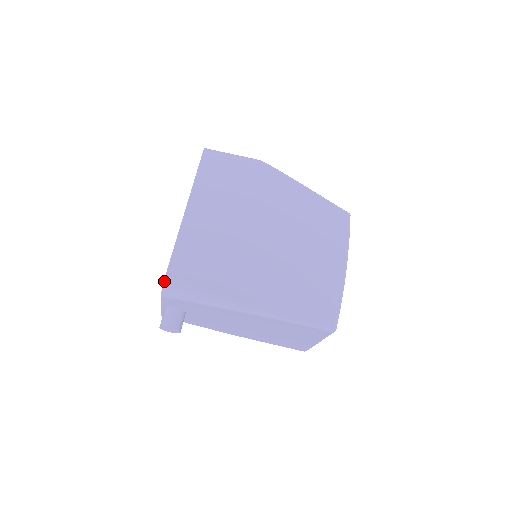
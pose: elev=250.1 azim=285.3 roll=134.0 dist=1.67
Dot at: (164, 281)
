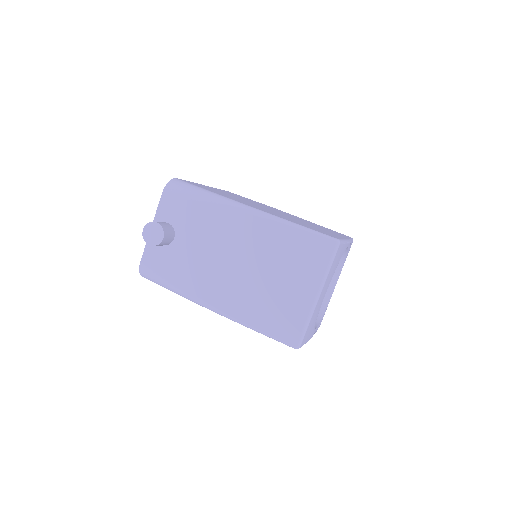
Dot at: (173, 179)
